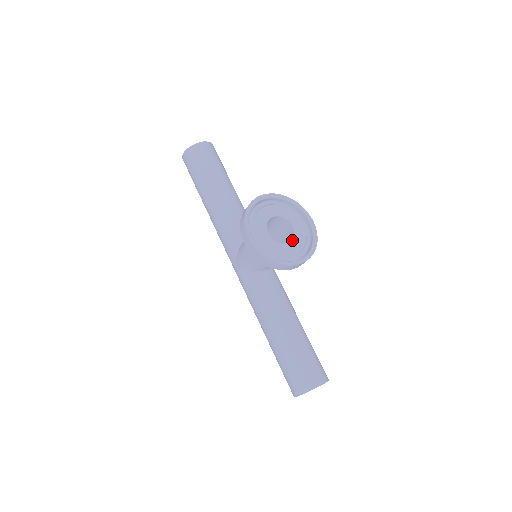
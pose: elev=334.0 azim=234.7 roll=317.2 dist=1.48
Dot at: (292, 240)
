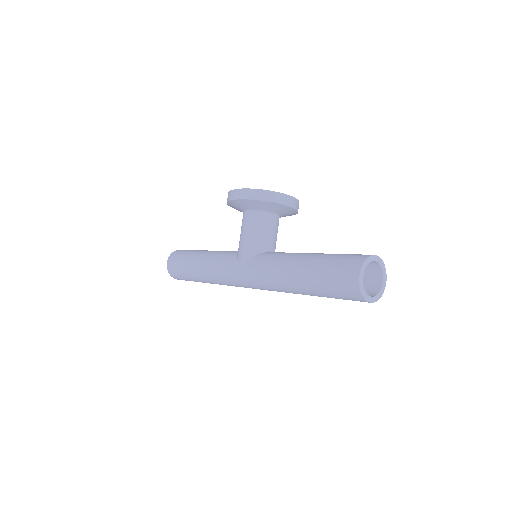
Dot at: occluded
